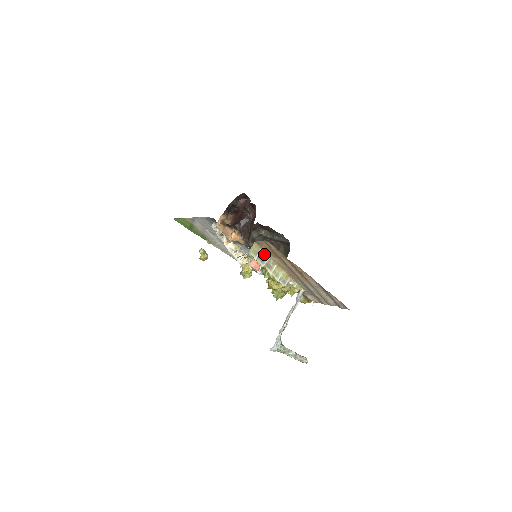
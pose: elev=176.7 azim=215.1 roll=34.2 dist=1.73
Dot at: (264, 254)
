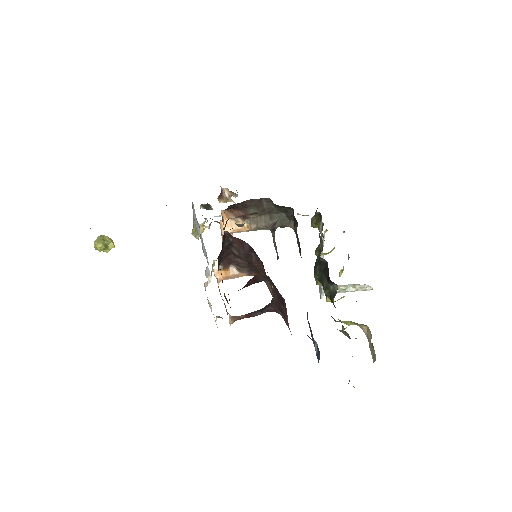
Dot at: occluded
